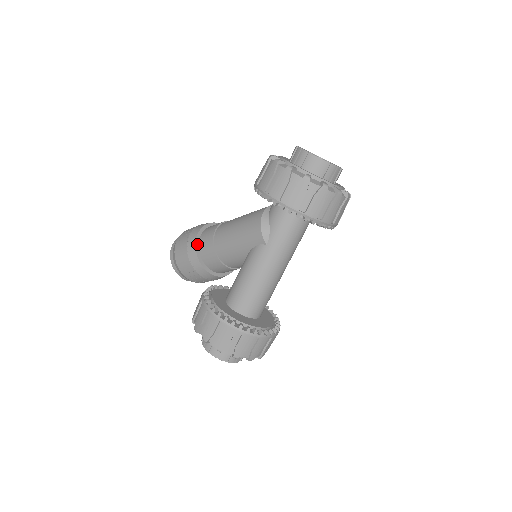
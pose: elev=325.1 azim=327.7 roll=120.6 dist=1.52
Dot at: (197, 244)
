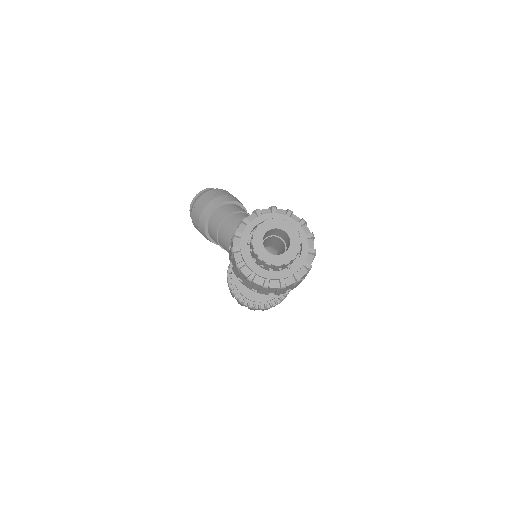
Dot at: (208, 235)
